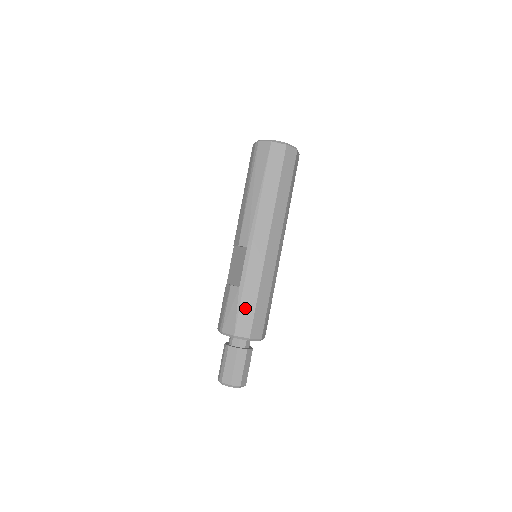
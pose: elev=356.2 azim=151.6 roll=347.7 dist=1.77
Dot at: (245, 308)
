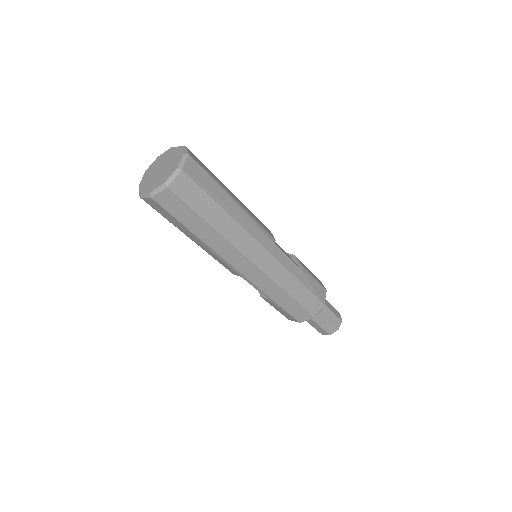
Dot at: (289, 307)
